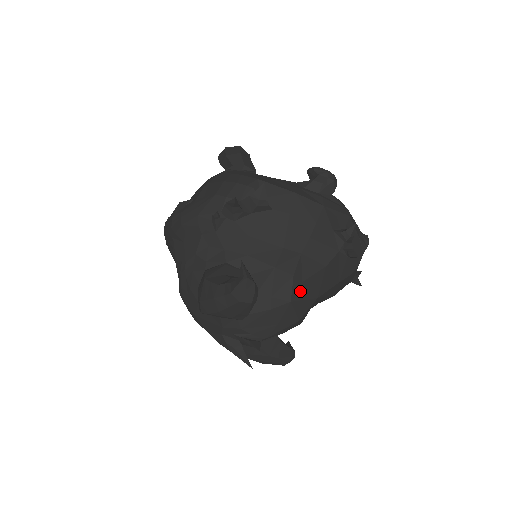
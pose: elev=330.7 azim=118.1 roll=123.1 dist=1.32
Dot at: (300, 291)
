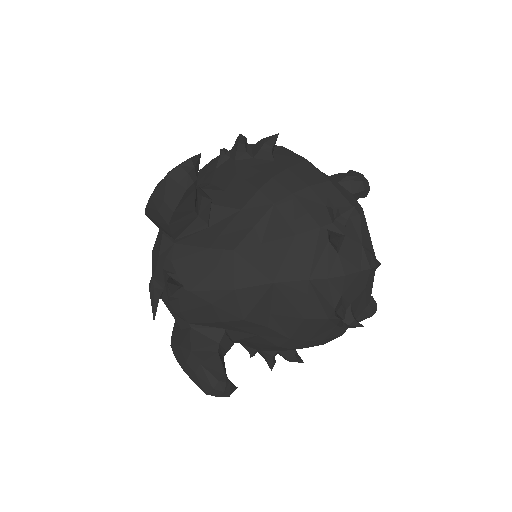
Dot at: (253, 251)
